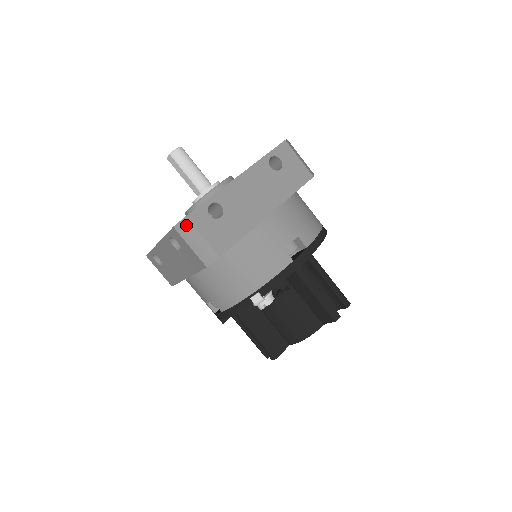
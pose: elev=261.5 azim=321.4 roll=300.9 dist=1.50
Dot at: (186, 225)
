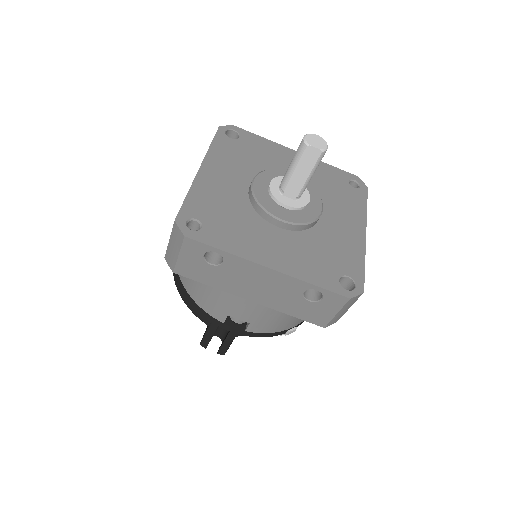
Dot at: (356, 299)
